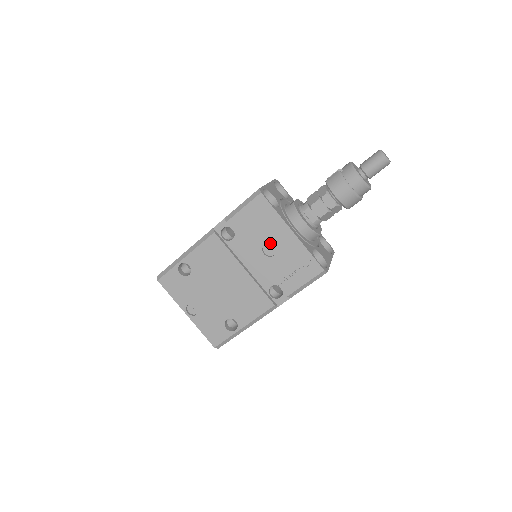
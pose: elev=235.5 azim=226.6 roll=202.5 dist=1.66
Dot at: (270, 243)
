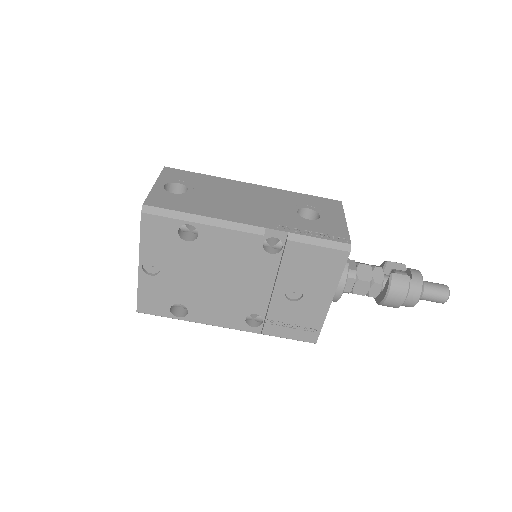
Dot at: (301, 289)
